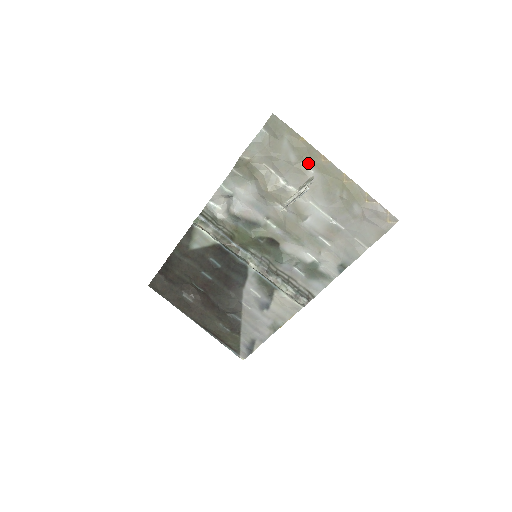
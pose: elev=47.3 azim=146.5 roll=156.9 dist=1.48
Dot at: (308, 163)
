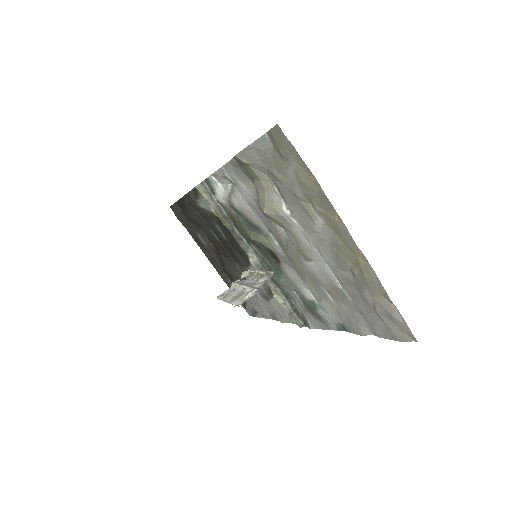
Dot at: (318, 209)
